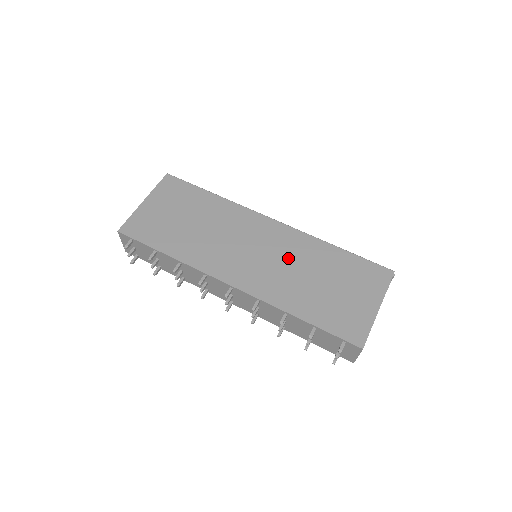
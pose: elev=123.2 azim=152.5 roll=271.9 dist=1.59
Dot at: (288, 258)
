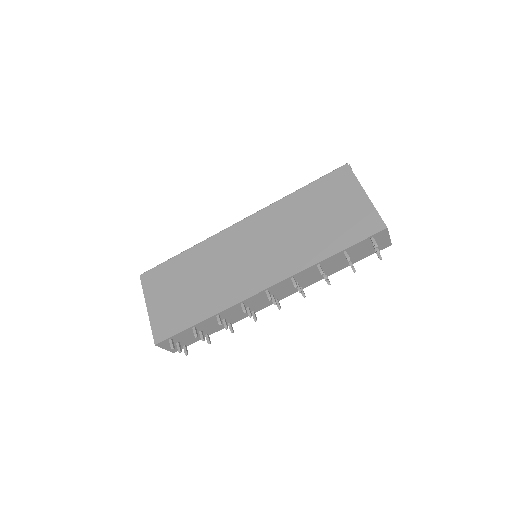
Dot at: (277, 232)
